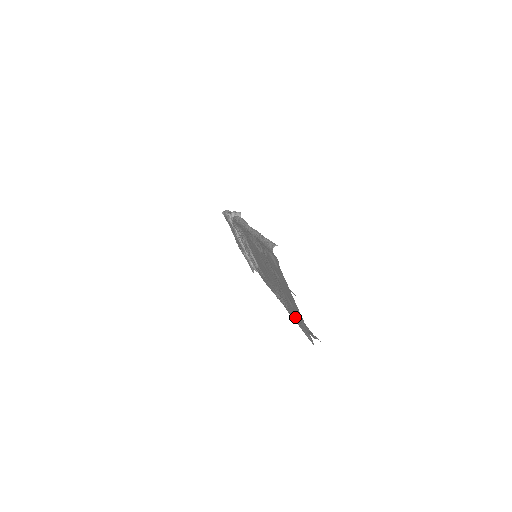
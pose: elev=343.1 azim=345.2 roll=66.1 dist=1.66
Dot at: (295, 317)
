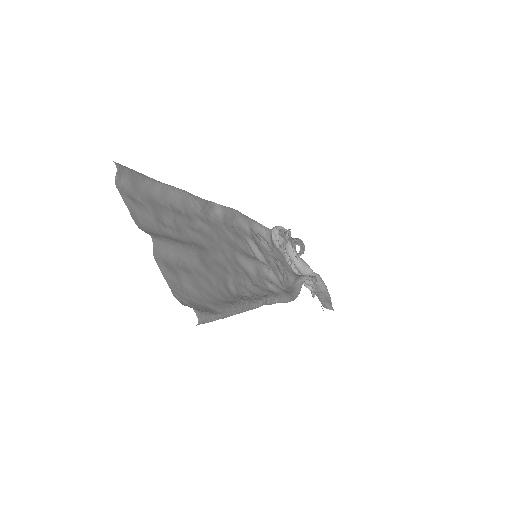
Dot at: (214, 297)
